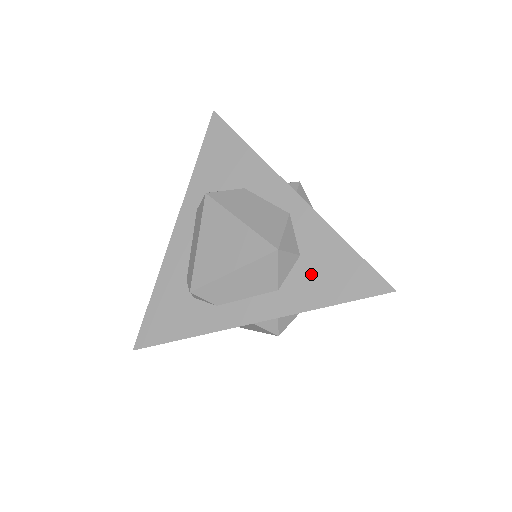
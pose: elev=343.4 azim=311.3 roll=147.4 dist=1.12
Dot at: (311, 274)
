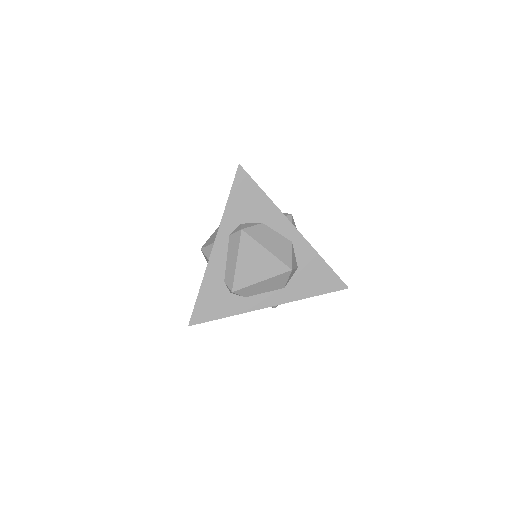
Dot at: (304, 279)
